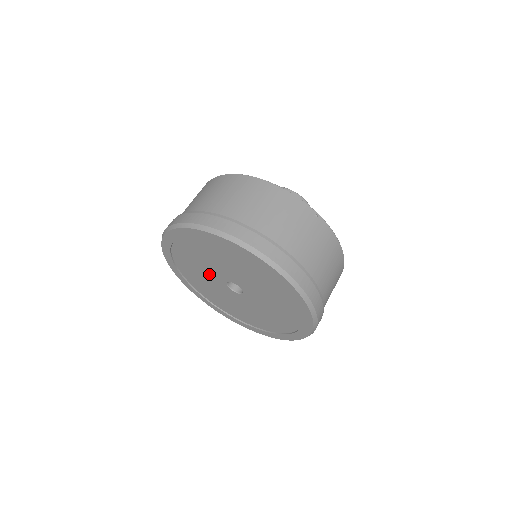
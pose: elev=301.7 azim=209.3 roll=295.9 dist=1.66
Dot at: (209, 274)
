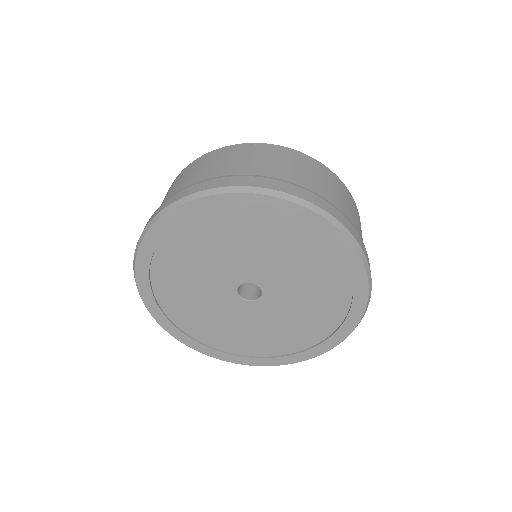
Dot at: (217, 305)
